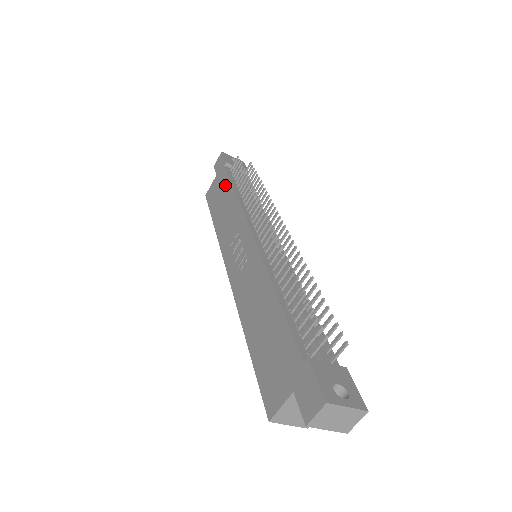
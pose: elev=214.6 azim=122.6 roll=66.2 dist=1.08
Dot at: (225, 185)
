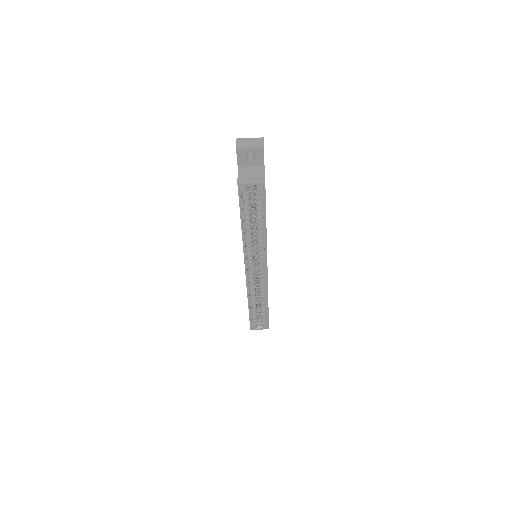
Dot at: occluded
